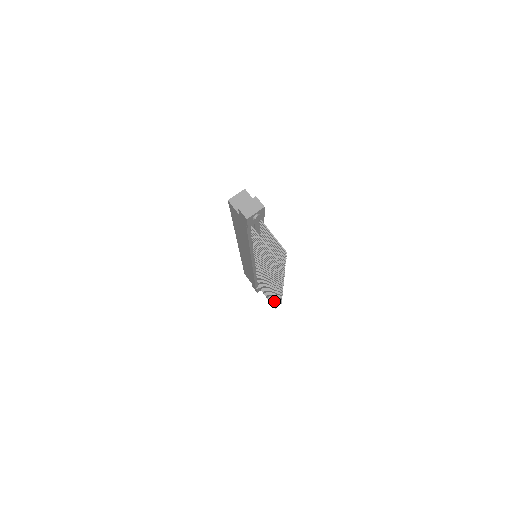
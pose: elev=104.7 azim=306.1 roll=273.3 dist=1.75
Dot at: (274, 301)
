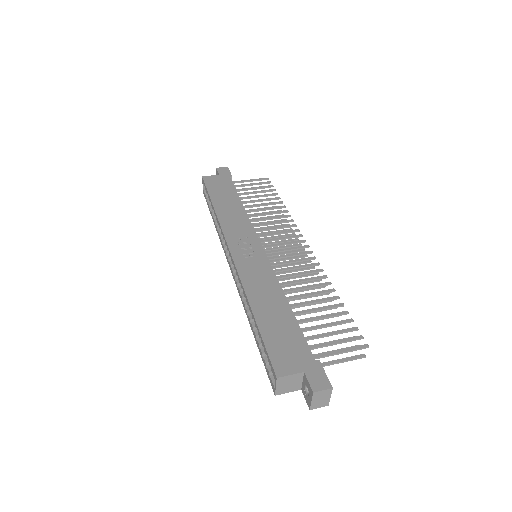
Dot at: occluded
